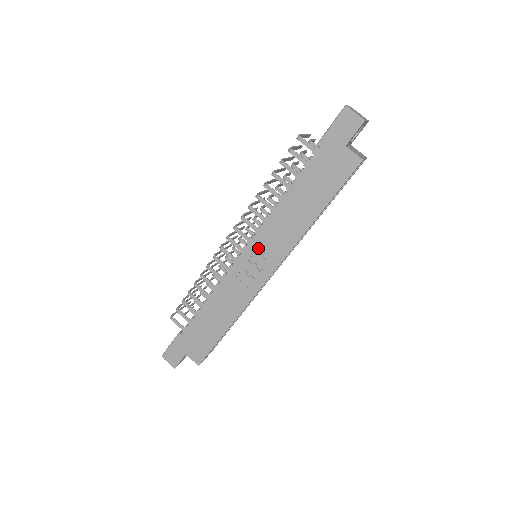
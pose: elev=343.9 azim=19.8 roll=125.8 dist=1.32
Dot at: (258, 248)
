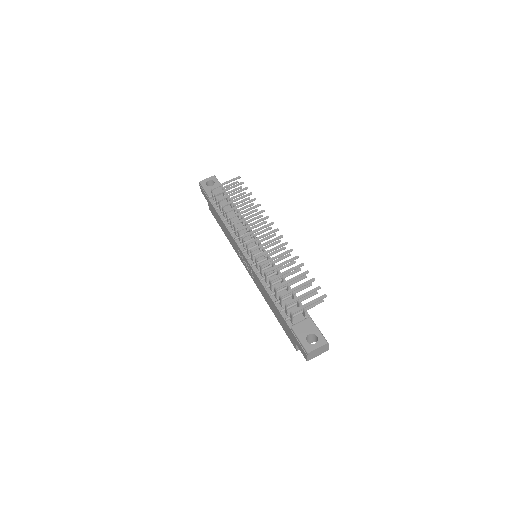
Dot at: occluded
